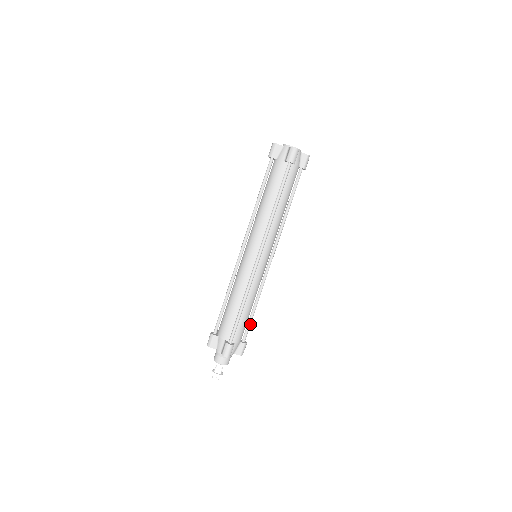
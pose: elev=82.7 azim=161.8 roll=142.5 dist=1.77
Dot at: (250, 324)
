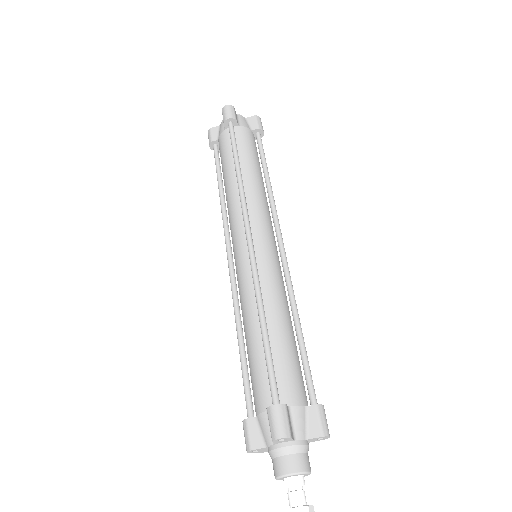
Dot at: (307, 365)
